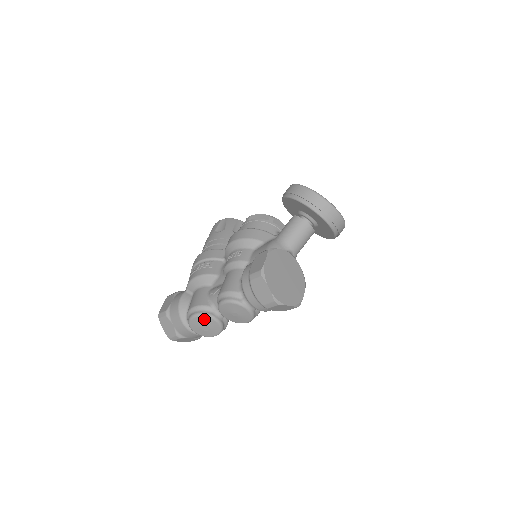
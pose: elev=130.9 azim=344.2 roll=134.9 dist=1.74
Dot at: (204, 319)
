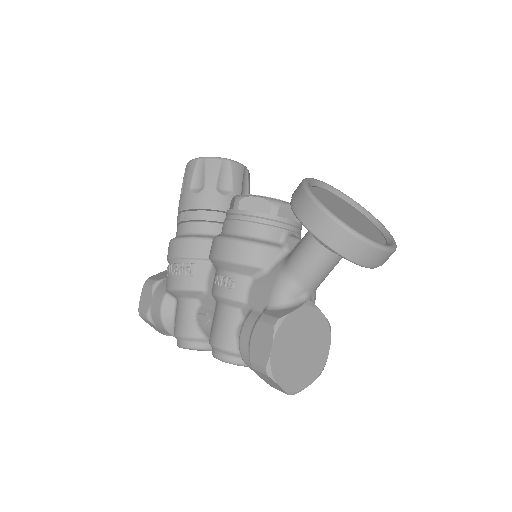
Dot at: (197, 350)
